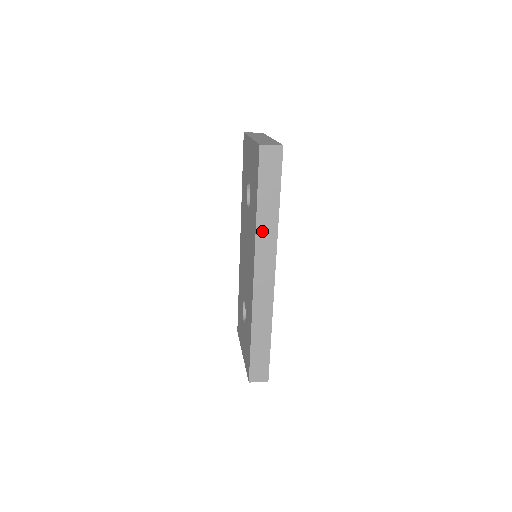
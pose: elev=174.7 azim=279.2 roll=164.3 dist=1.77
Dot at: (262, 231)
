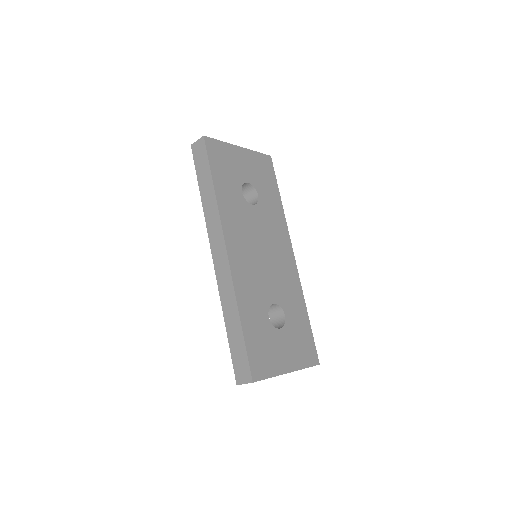
Dot at: (208, 213)
